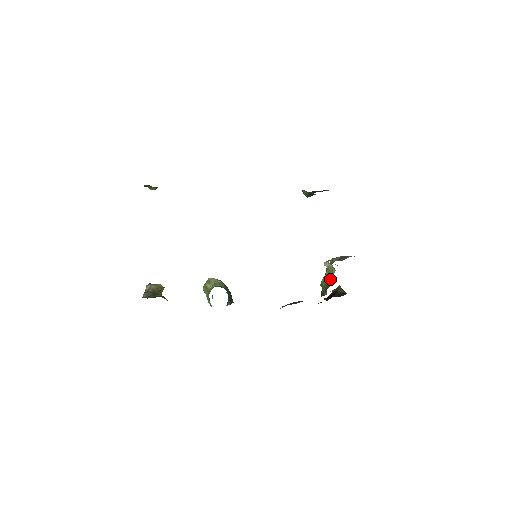
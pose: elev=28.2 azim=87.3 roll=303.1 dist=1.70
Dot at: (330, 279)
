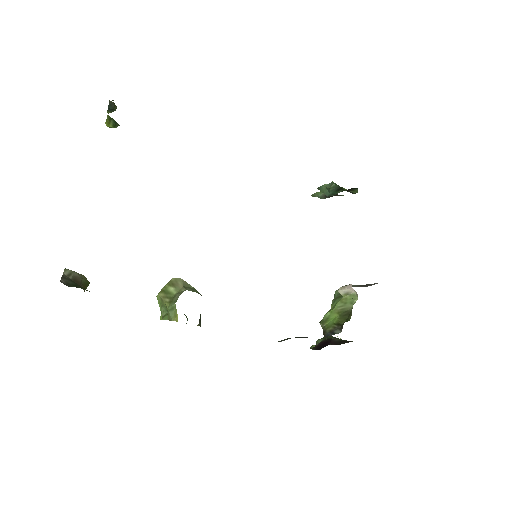
Dot at: (345, 312)
